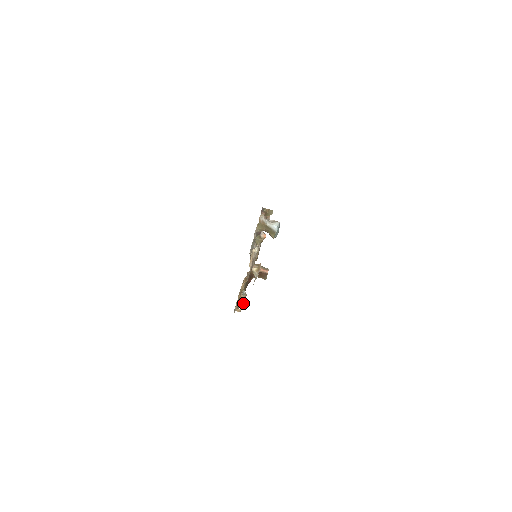
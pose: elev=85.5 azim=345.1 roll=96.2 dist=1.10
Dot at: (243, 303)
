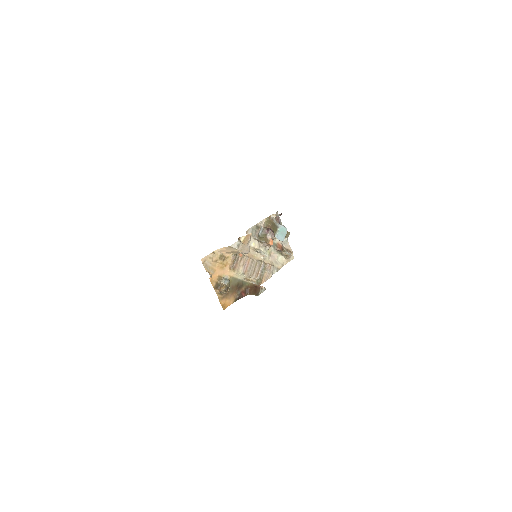
Dot at: (221, 289)
